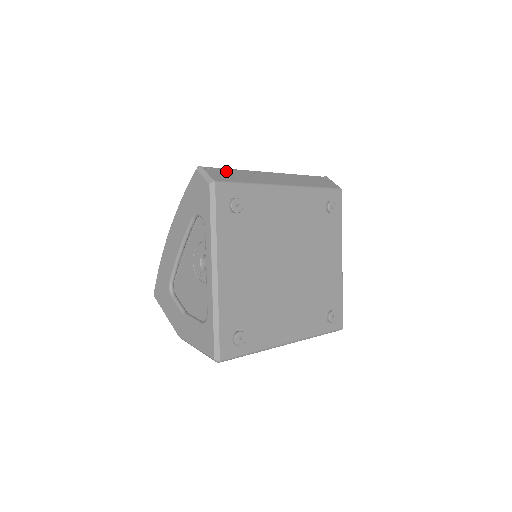
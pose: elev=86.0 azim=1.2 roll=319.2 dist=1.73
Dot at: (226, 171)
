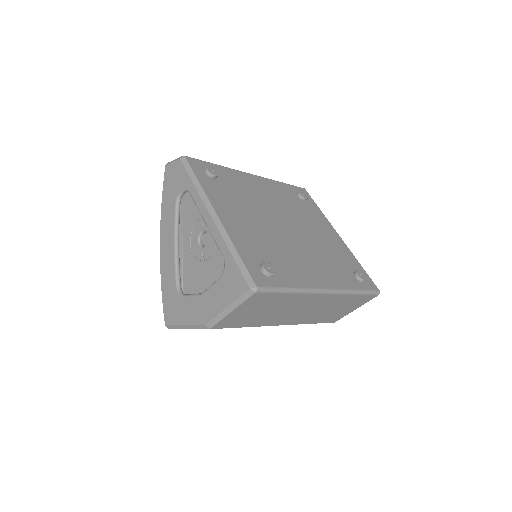
Dot at: occluded
